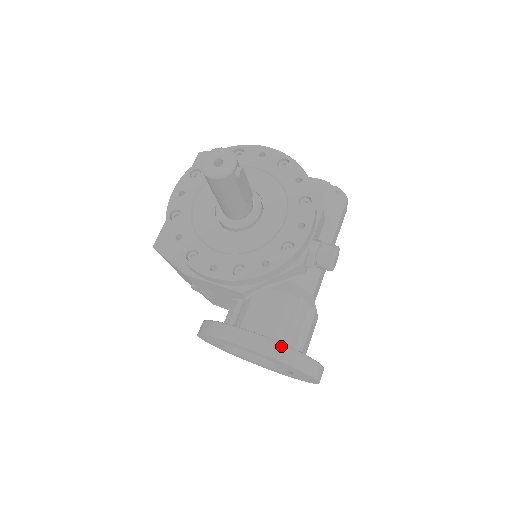
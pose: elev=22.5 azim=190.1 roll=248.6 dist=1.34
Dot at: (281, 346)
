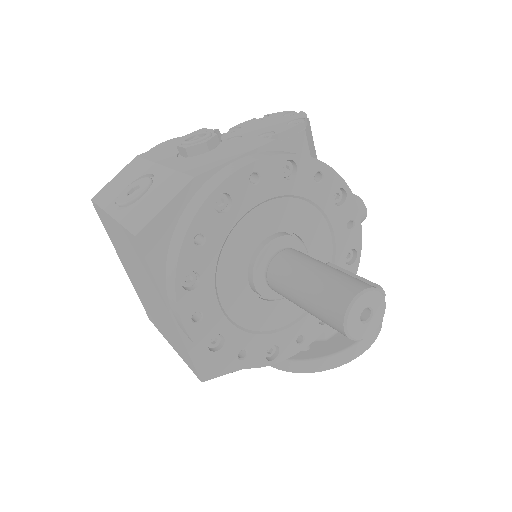
Dot at: occluded
